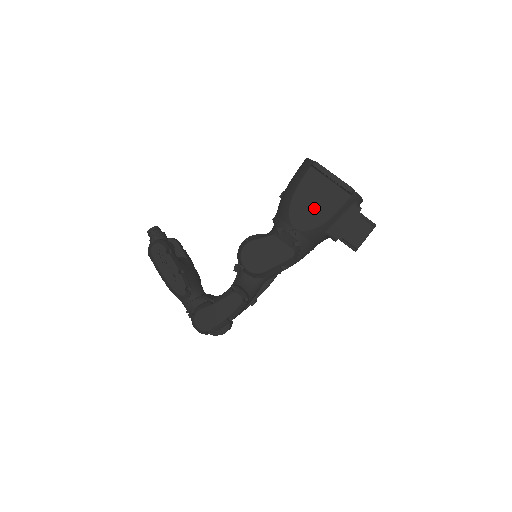
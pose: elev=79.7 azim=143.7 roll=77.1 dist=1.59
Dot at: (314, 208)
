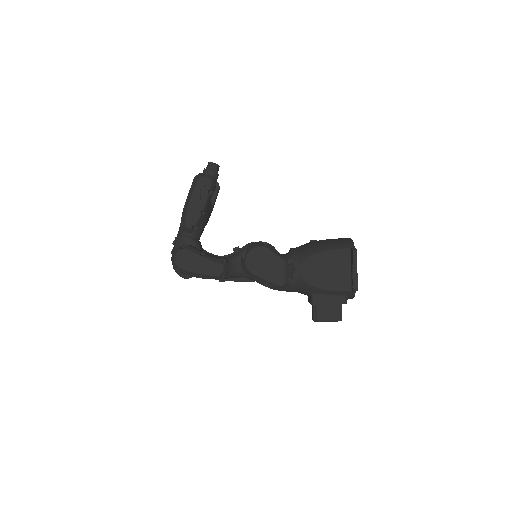
Dot at: (324, 273)
